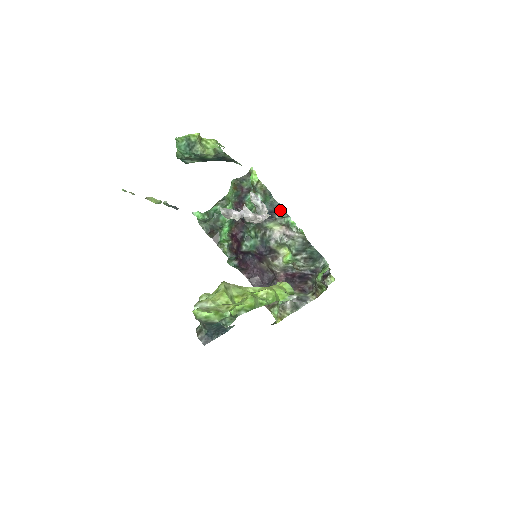
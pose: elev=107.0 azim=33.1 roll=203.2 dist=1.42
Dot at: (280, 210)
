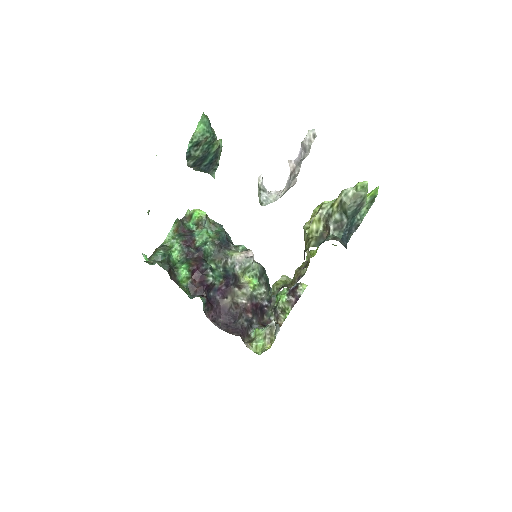
Dot at: (231, 241)
